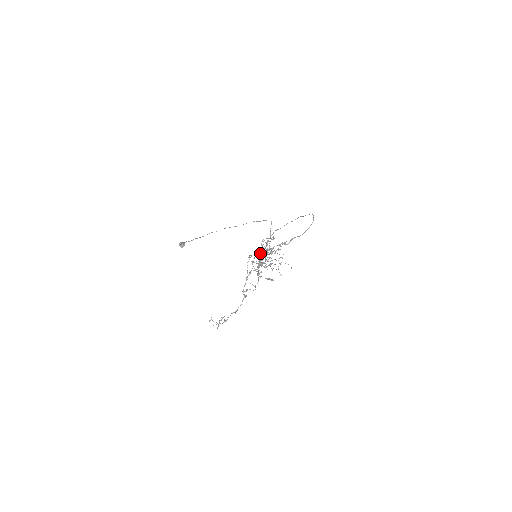
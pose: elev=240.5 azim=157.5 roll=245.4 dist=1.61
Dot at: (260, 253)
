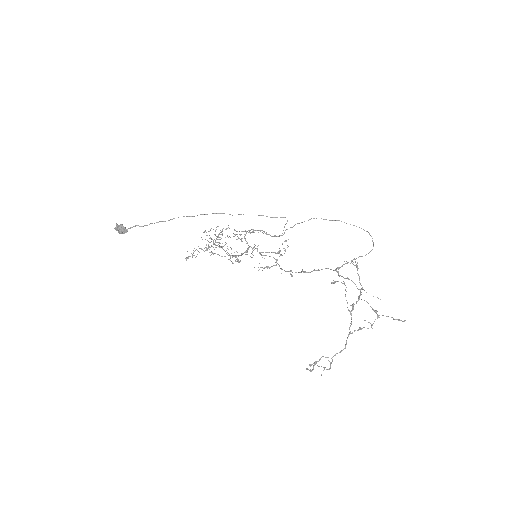
Dot at: occluded
